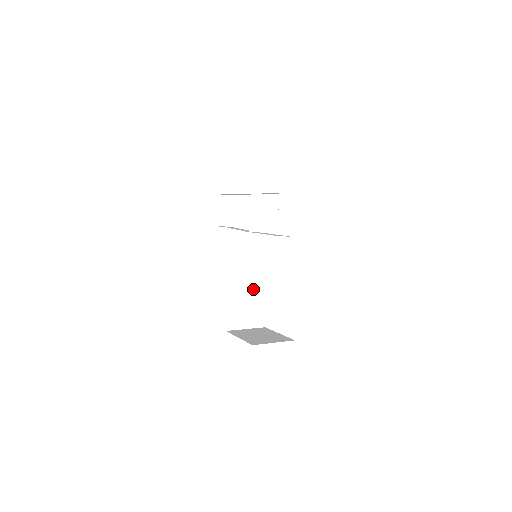
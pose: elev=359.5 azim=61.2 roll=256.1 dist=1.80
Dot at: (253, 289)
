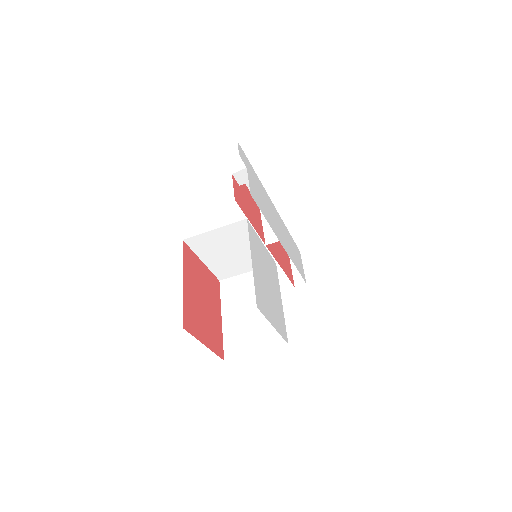
Dot at: occluded
